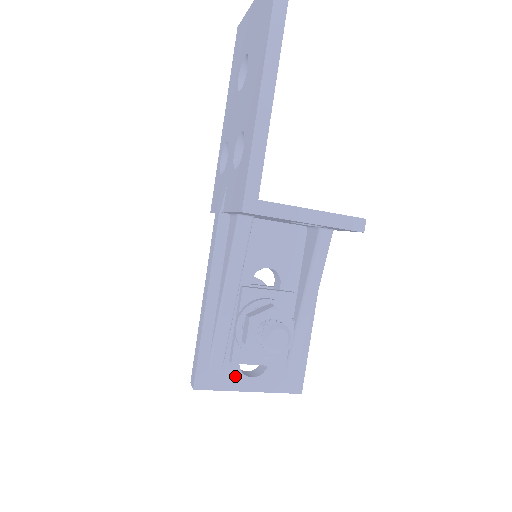
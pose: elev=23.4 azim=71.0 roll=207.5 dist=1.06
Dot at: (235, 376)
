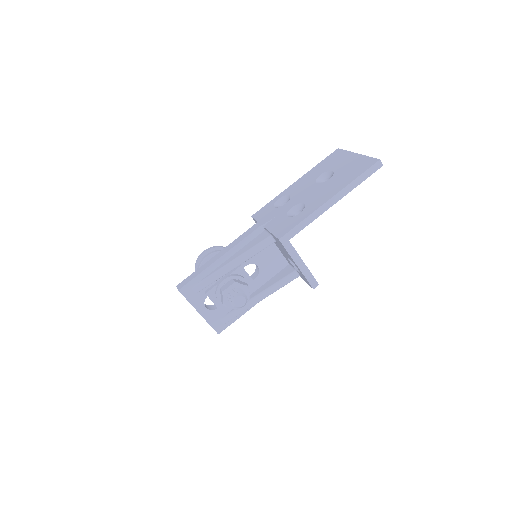
Dot at: (200, 301)
